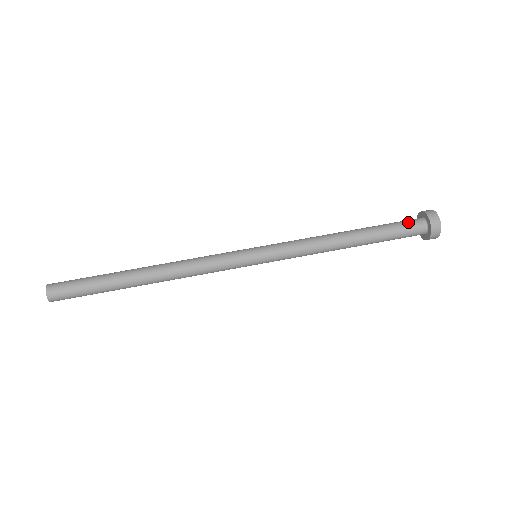
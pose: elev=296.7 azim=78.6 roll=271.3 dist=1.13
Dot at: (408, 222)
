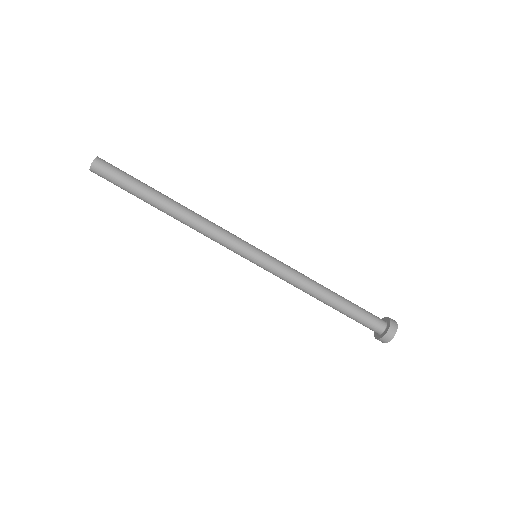
Dot at: (374, 317)
